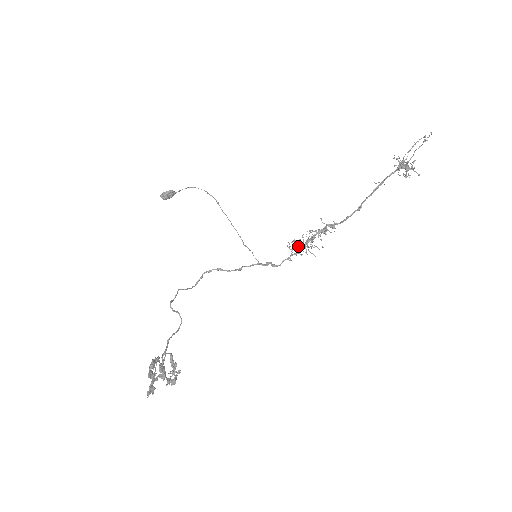
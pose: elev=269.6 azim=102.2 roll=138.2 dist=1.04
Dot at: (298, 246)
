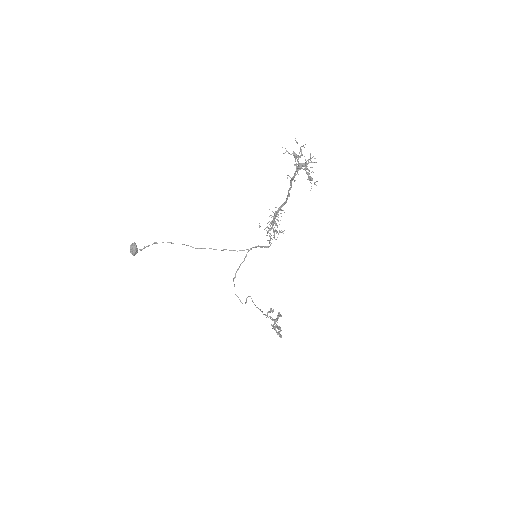
Dot at: occluded
